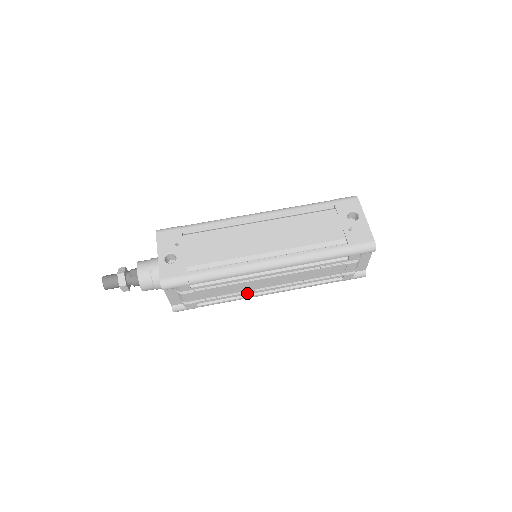
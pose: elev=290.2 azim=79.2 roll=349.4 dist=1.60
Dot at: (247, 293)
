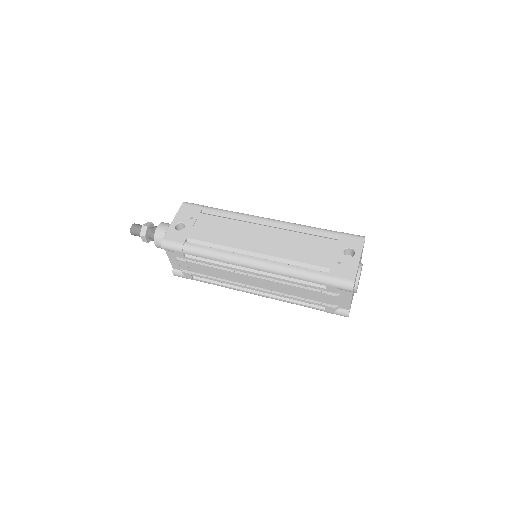
Dot at: (234, 284)
